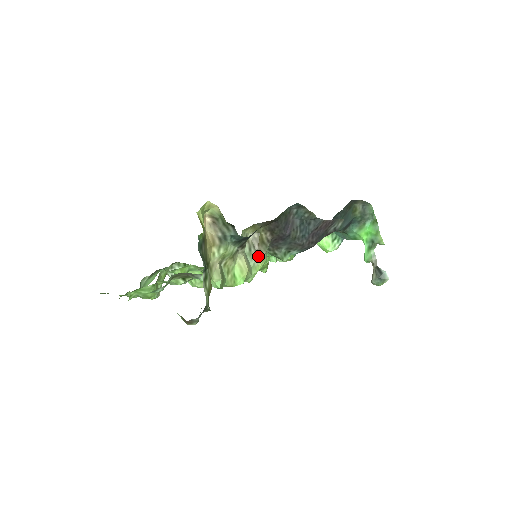
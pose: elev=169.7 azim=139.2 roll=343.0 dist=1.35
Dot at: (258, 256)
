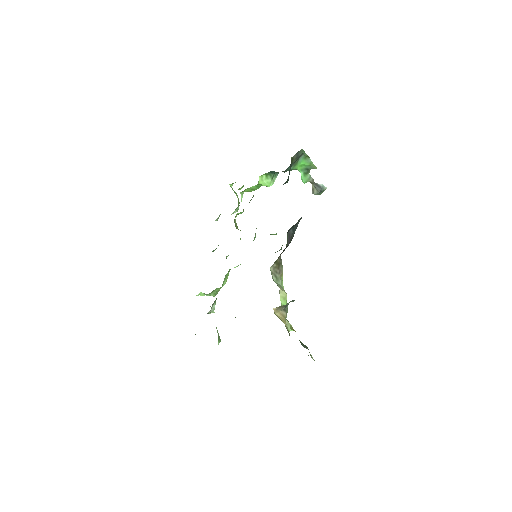
Dot at: (280, 275)
